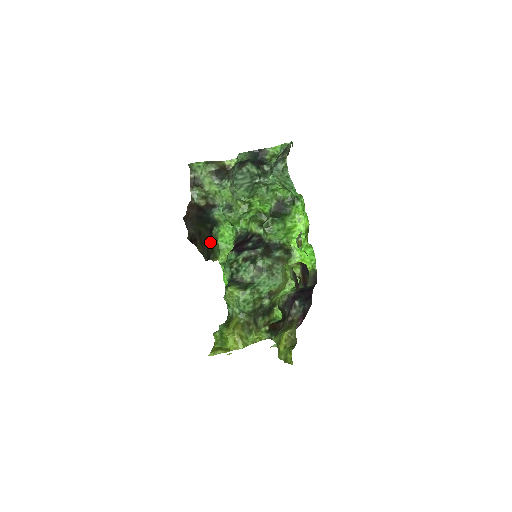
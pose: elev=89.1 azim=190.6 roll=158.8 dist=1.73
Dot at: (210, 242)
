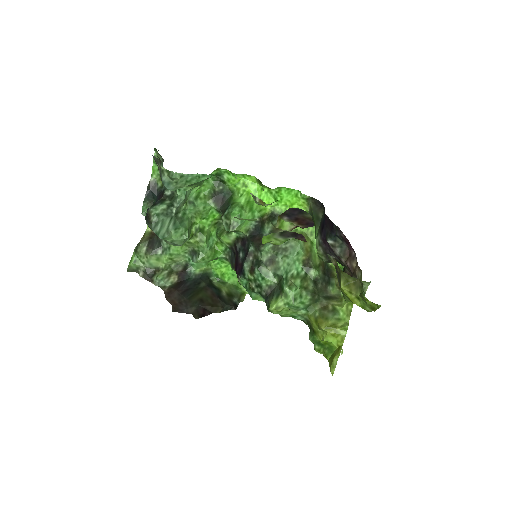
Dot at: (220, 293)
